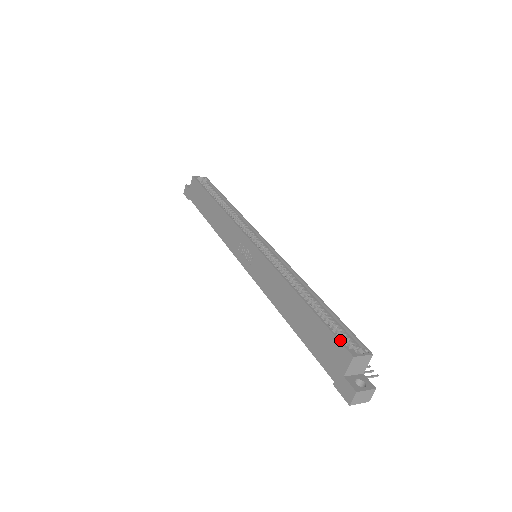
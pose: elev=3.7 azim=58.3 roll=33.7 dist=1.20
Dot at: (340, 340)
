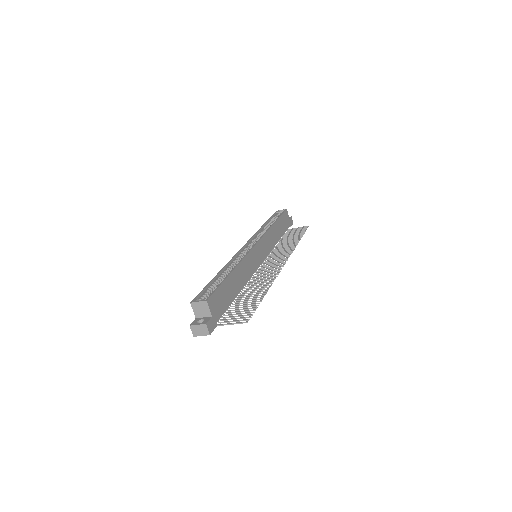
Dot at: (198, 295)
